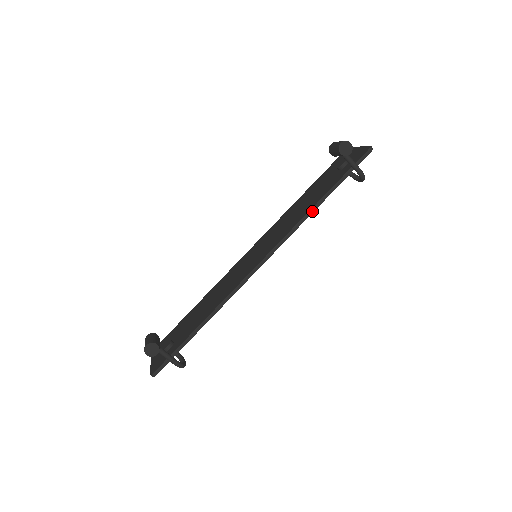
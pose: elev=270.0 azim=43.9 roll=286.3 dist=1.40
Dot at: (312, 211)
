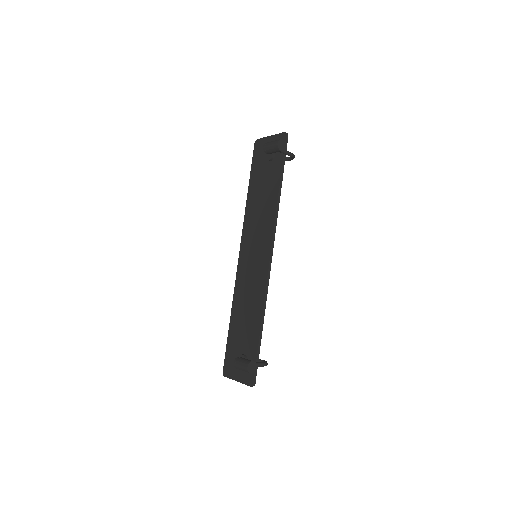
Dot at: (279, 201)
